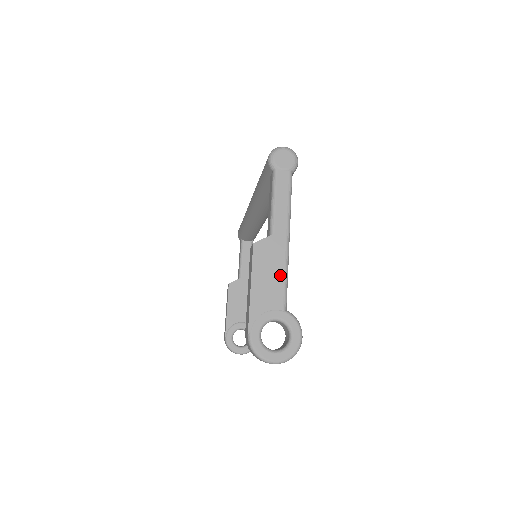
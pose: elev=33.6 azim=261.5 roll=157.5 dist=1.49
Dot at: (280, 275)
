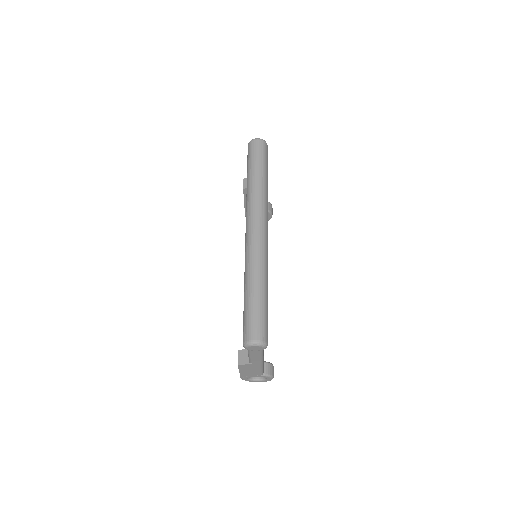
Dot at: (258, 370)
